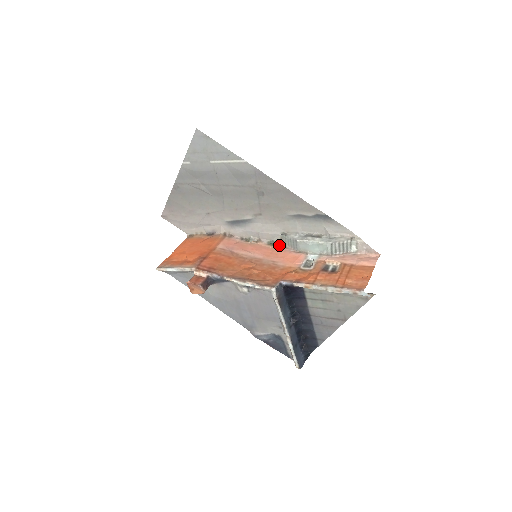
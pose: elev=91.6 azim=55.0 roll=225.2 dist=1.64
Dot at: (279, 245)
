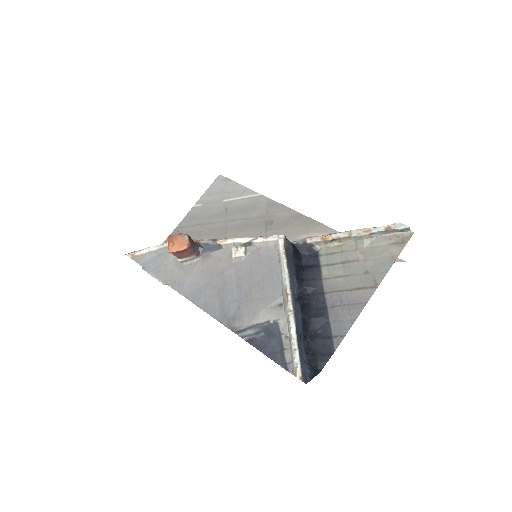
Dot at: occluded
